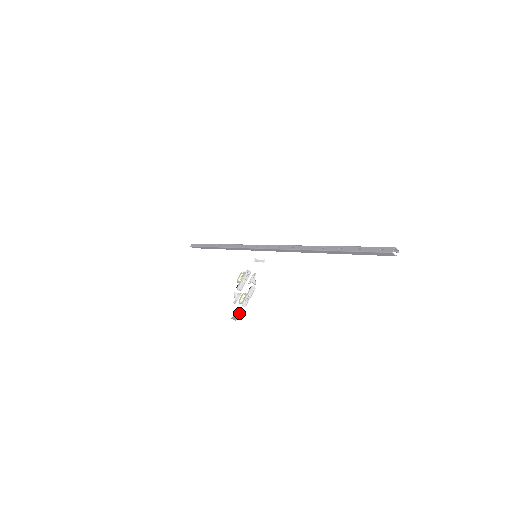
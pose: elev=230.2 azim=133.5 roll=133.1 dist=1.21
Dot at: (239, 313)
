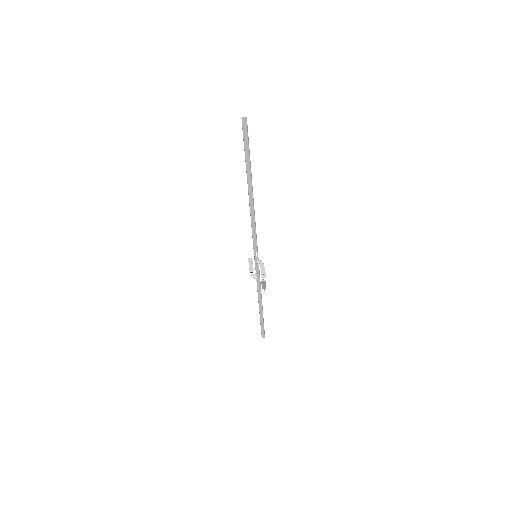
Dot at: (265, 283)
